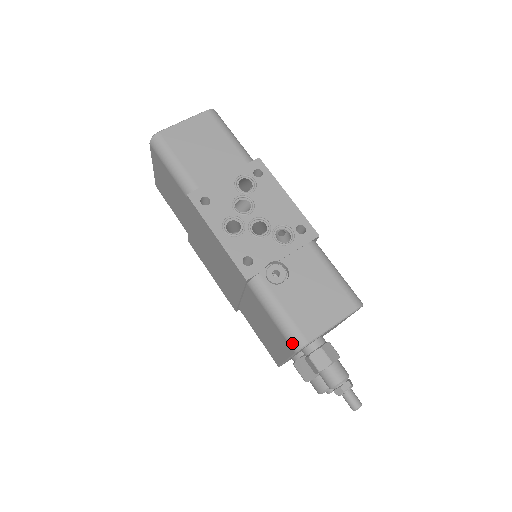
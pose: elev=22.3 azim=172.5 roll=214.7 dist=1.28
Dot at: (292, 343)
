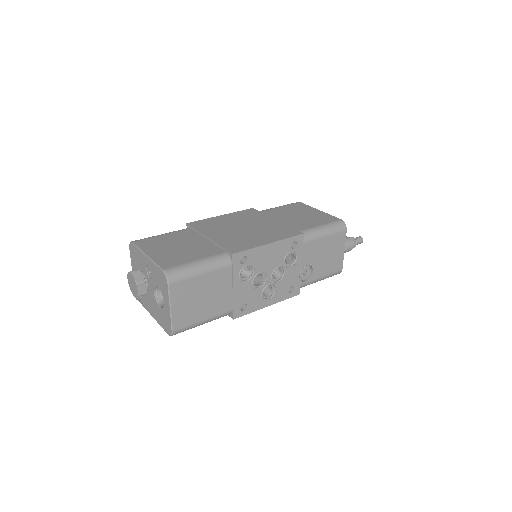
Dot at: occluded
